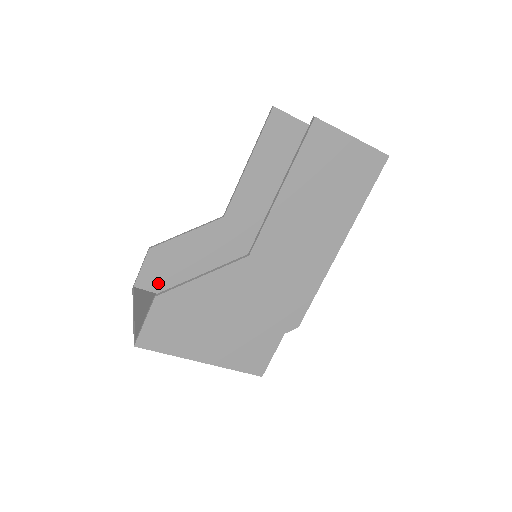
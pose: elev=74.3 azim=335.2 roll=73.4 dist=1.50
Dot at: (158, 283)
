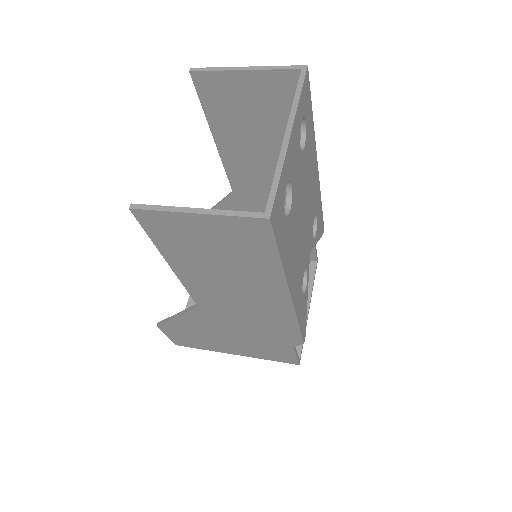
Dot at: occluded
